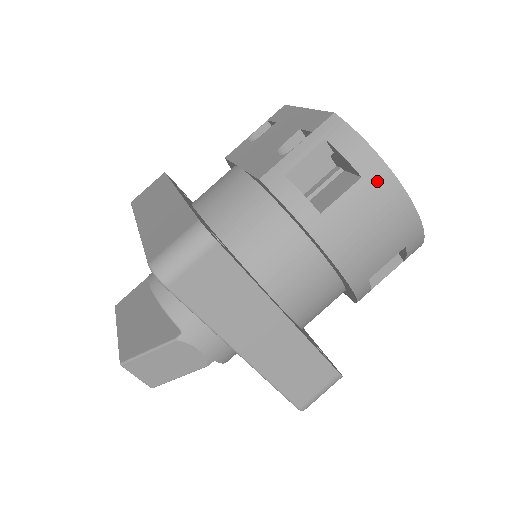
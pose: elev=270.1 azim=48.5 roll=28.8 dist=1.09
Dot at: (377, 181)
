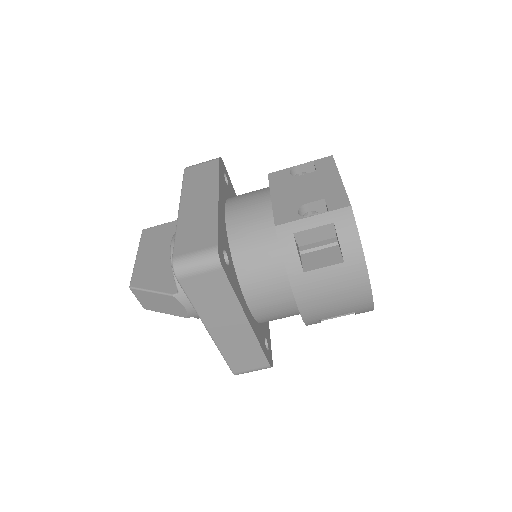
Dot at: (353, 269)
